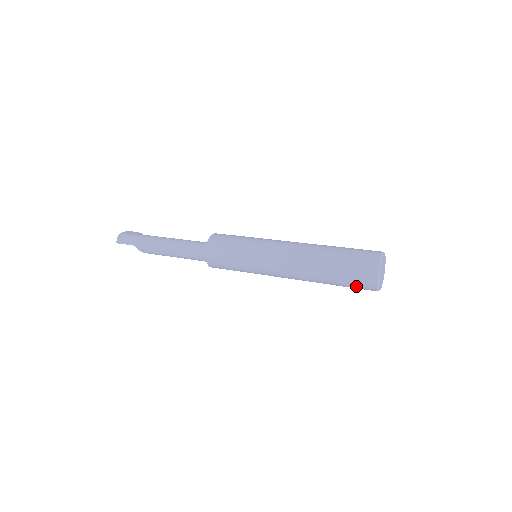
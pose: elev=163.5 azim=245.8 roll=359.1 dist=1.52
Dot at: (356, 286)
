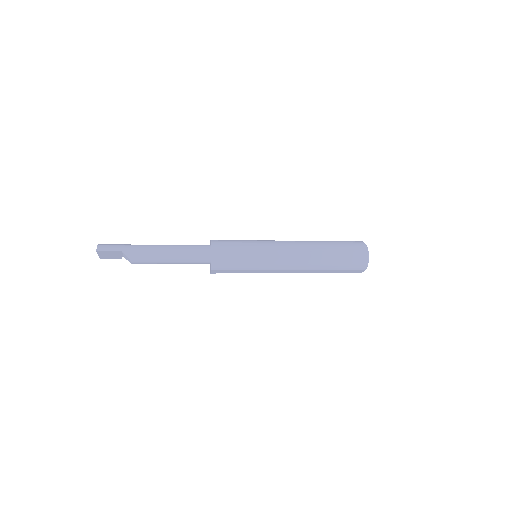
Dot at: (351, 264)
